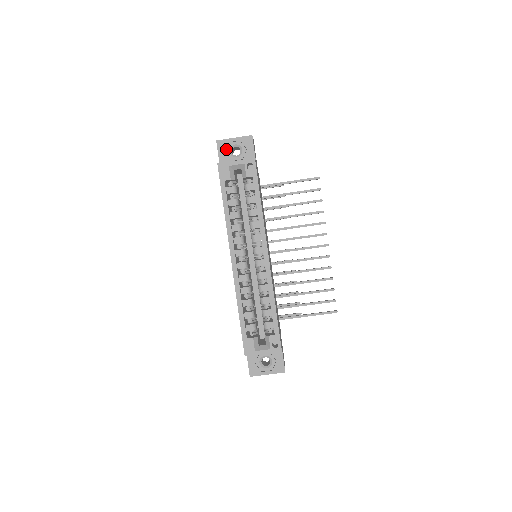
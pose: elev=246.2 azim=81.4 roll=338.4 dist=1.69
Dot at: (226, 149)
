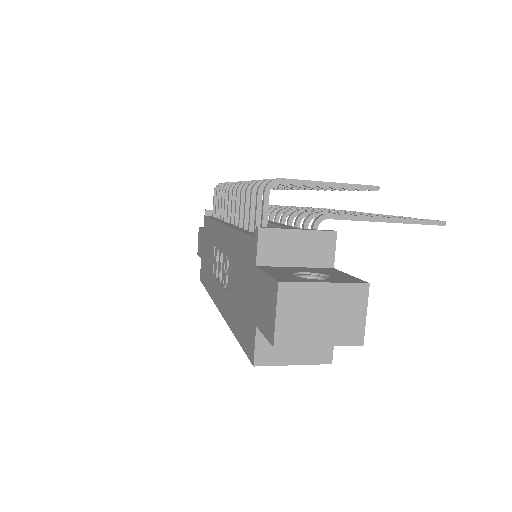
Dot at: occluded
